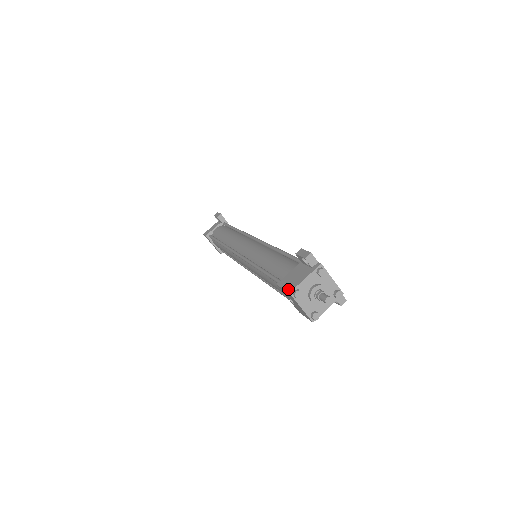
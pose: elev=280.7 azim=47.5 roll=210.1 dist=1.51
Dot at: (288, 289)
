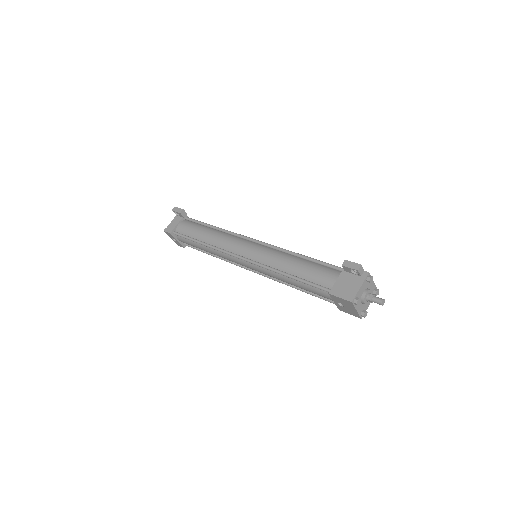
Dot at: (348, 298)
